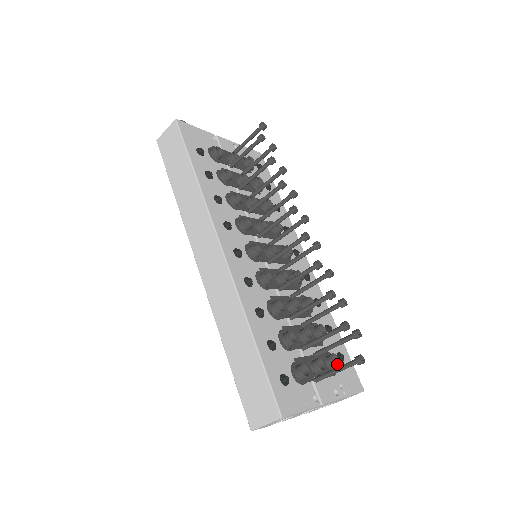
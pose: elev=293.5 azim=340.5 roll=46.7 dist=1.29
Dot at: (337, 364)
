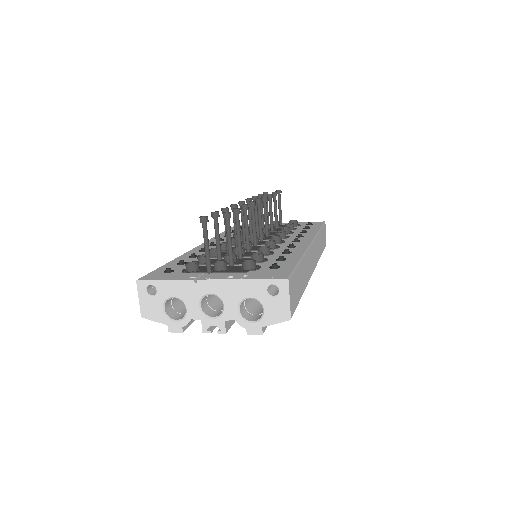
Dot at: (247, 262)
